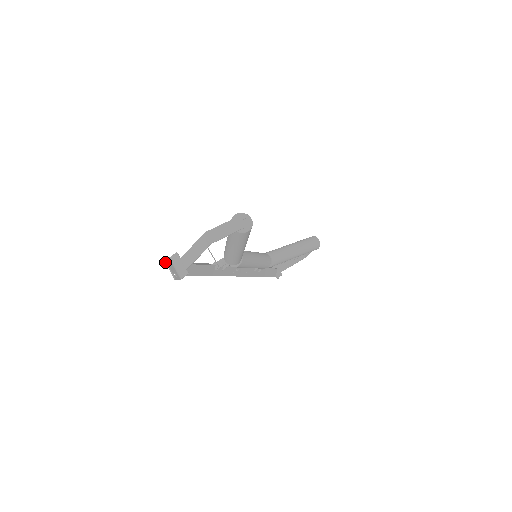
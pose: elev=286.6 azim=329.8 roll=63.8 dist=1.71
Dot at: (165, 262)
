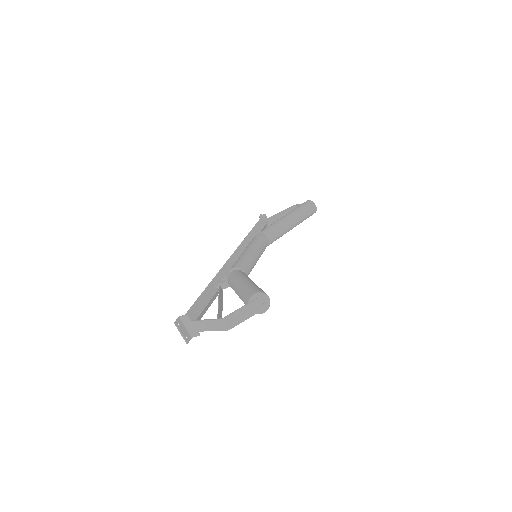
Dot at: occluded
